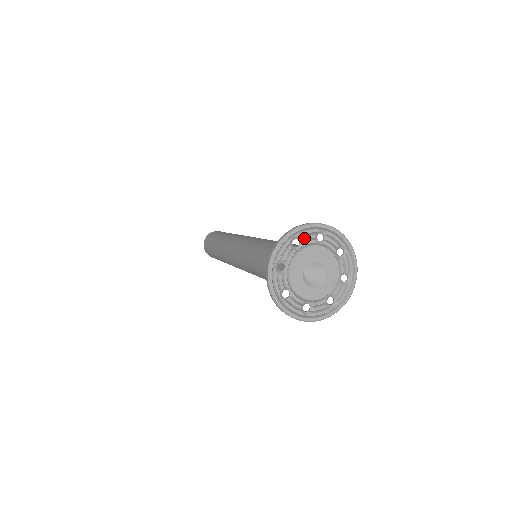
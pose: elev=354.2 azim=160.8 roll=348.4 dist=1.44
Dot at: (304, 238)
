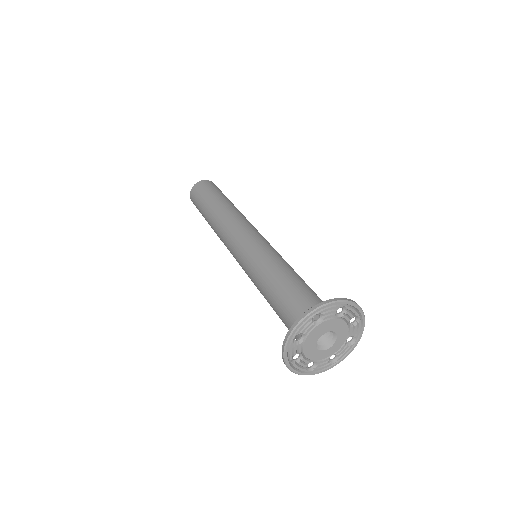
Dot at: (303, 331)
